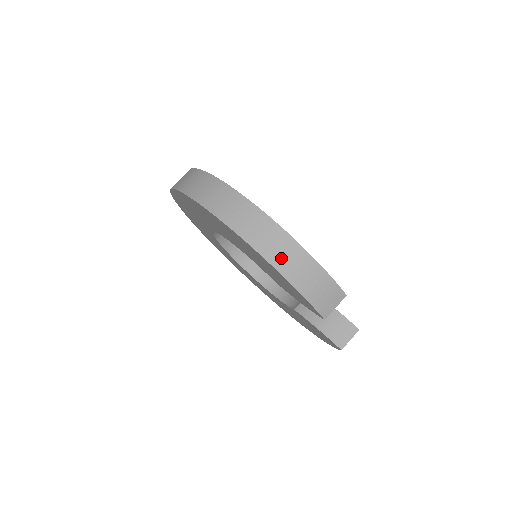
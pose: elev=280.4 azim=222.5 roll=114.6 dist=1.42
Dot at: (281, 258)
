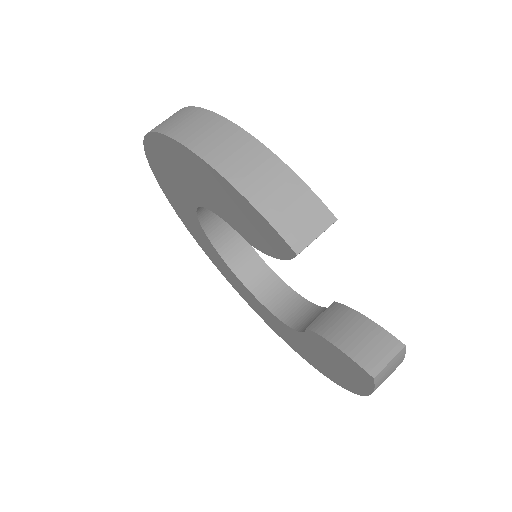
Dot at: (222, 153)
